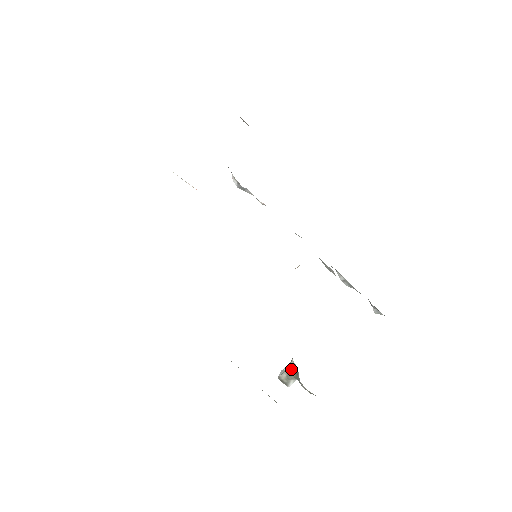
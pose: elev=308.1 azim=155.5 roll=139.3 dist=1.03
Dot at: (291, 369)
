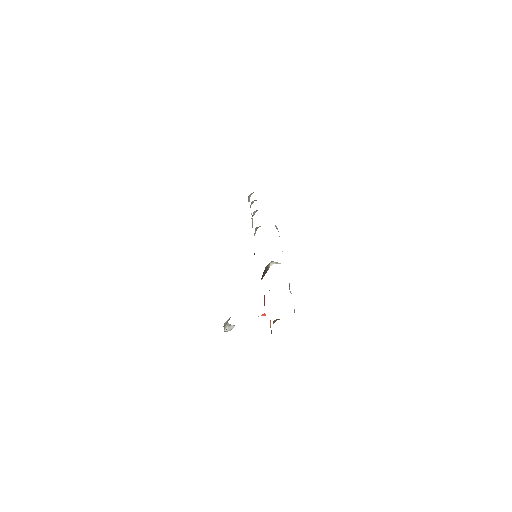
Dot at: occluded
